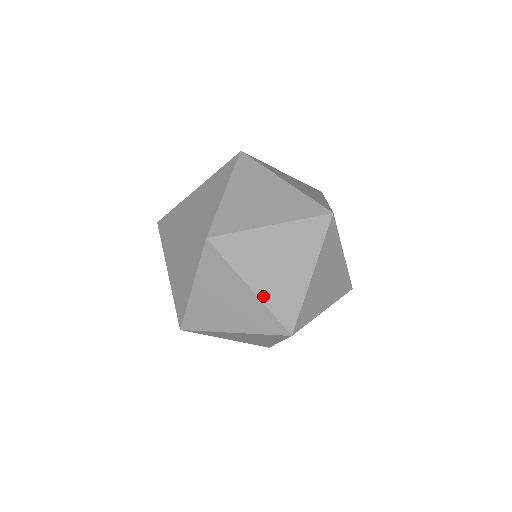
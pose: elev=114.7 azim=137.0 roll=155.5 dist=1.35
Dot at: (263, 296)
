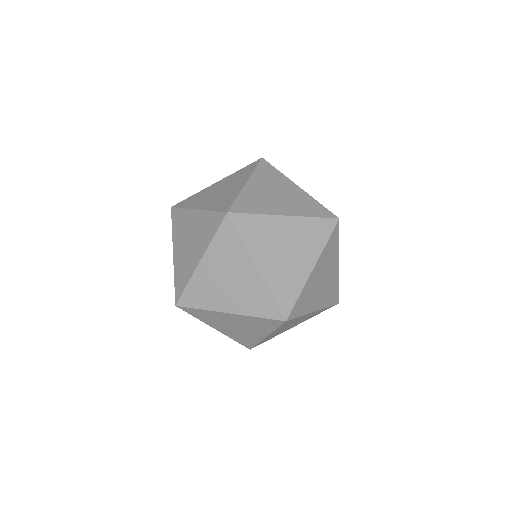
Dot at: (205, 208)
